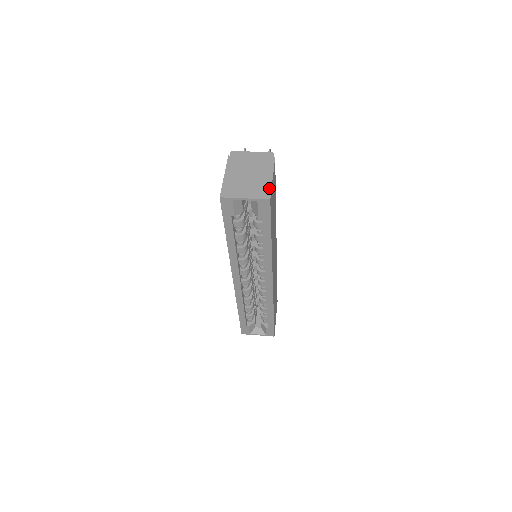
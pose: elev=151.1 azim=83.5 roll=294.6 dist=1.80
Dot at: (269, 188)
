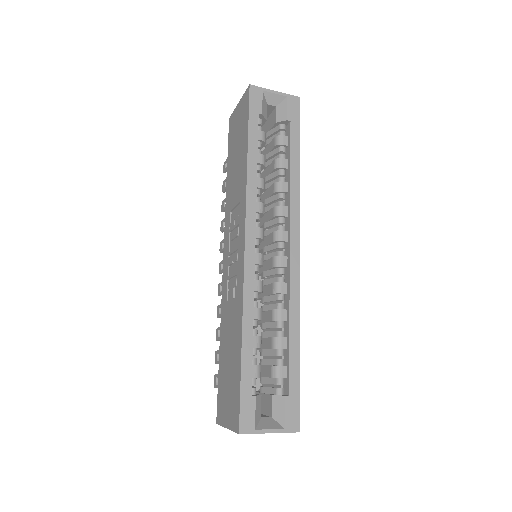
Dot at: occluded
